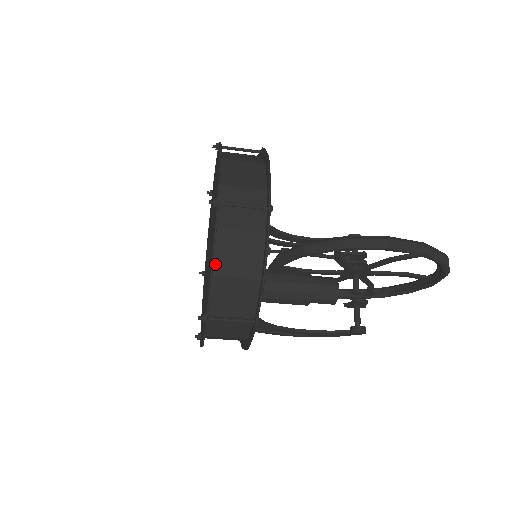
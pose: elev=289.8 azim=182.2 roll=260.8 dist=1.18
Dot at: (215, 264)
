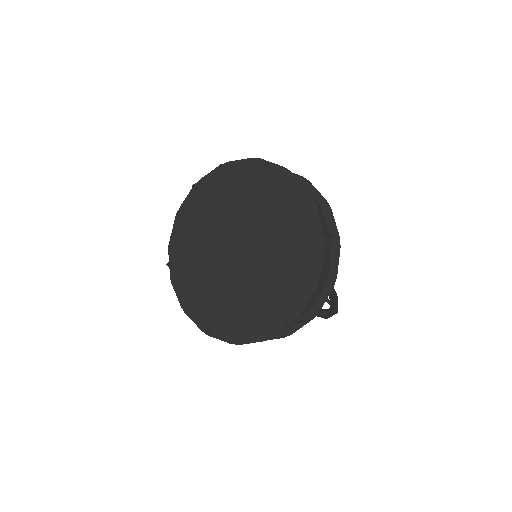
Dot at: (248, 335)
